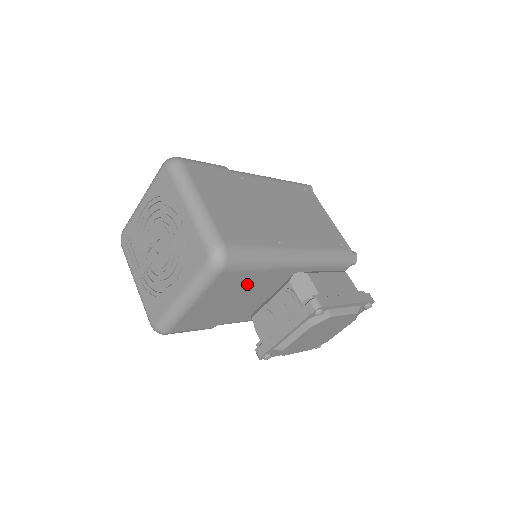
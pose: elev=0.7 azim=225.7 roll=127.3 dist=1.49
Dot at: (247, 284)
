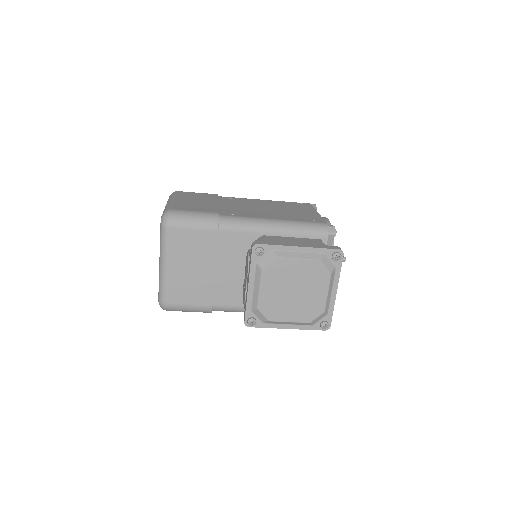
Dot at: (207, 246)
